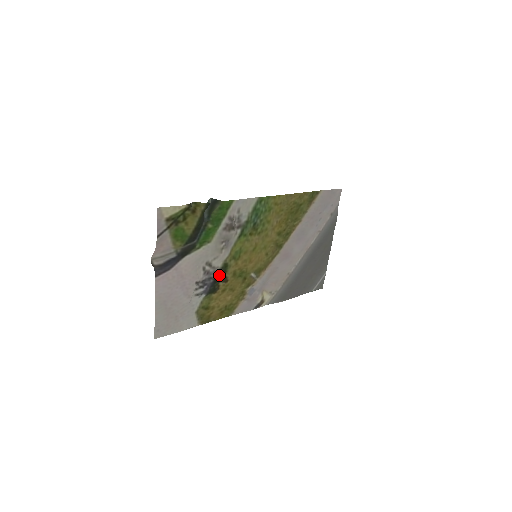
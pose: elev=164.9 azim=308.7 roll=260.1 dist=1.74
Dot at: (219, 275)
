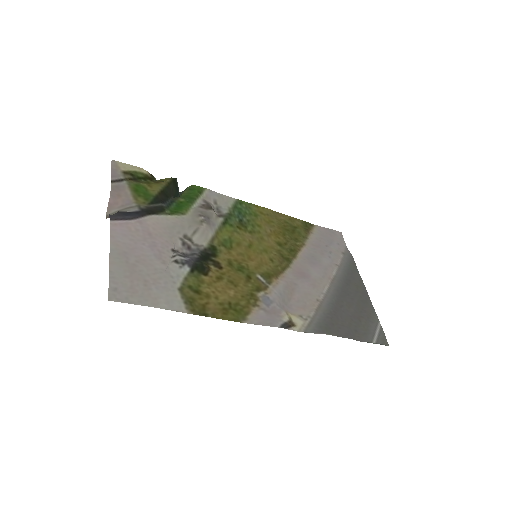
Dot at: (206, 256)
